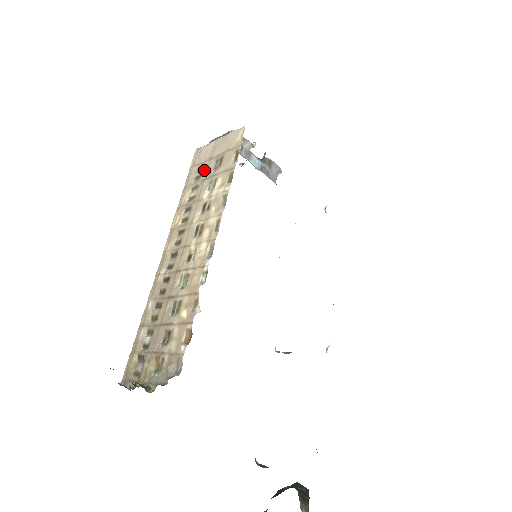
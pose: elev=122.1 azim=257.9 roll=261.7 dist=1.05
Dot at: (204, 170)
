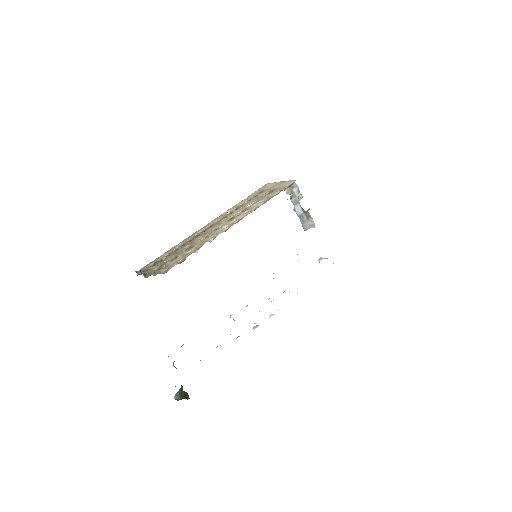
Dot at: (261, 193)
